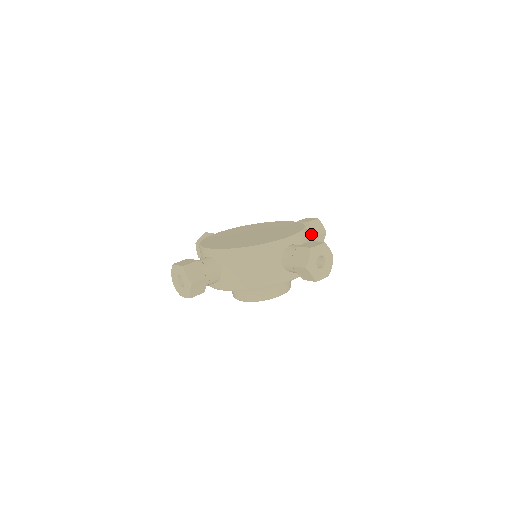
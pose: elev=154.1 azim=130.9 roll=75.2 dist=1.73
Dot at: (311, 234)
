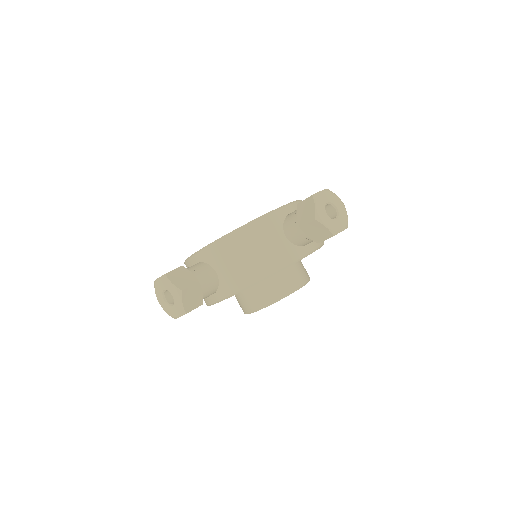
Dot at: occluded
